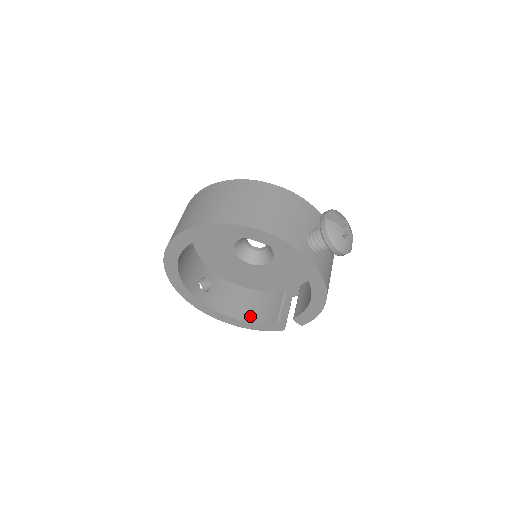
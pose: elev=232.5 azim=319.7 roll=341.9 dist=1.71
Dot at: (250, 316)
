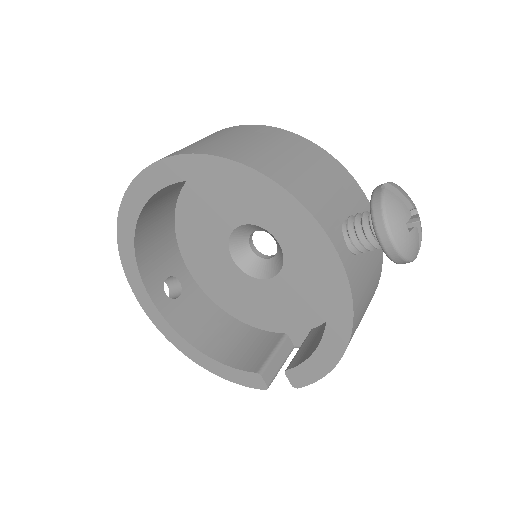
Dot at: (222, 353)
